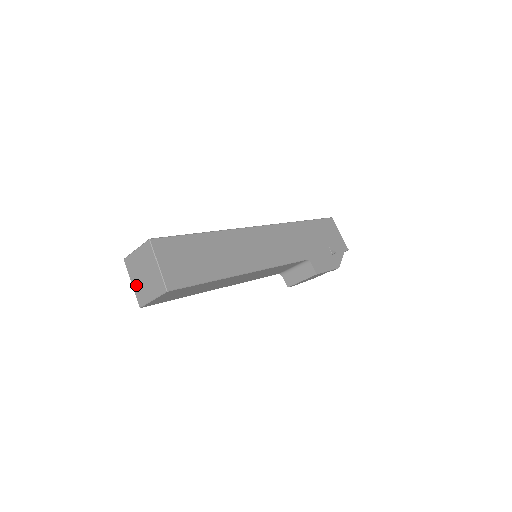
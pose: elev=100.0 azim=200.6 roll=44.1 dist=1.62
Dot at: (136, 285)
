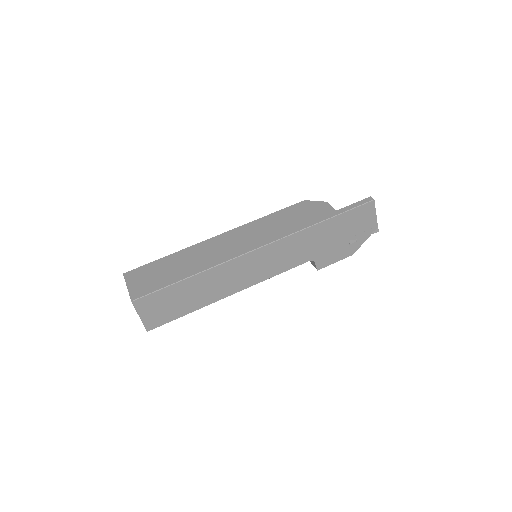
Dot at: occluded
